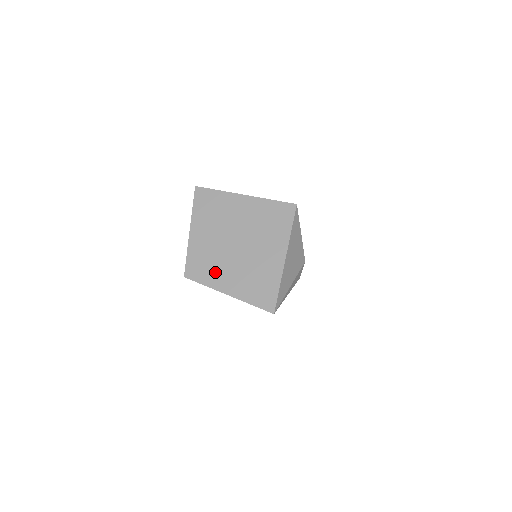
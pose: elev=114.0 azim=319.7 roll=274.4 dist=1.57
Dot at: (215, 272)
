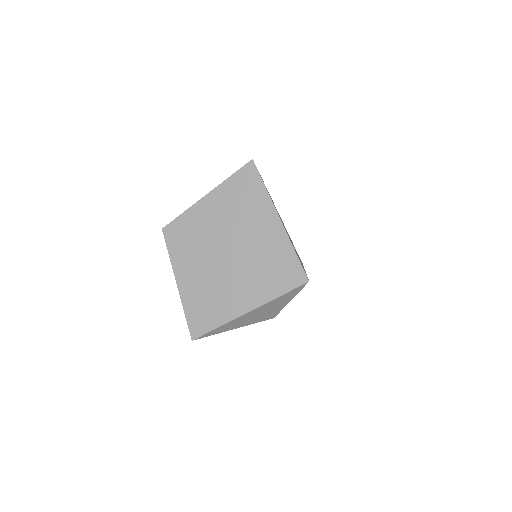
Dot at: (187, 255)
